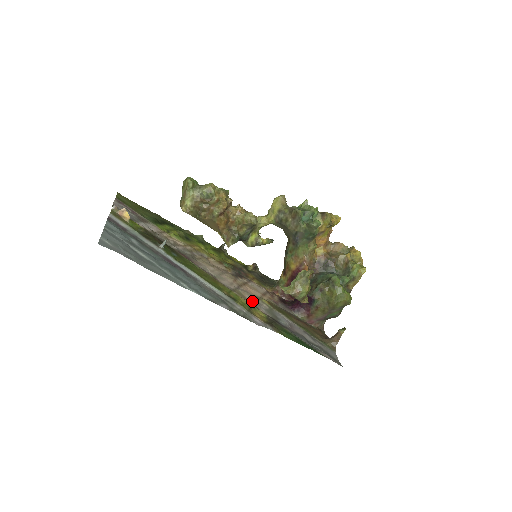
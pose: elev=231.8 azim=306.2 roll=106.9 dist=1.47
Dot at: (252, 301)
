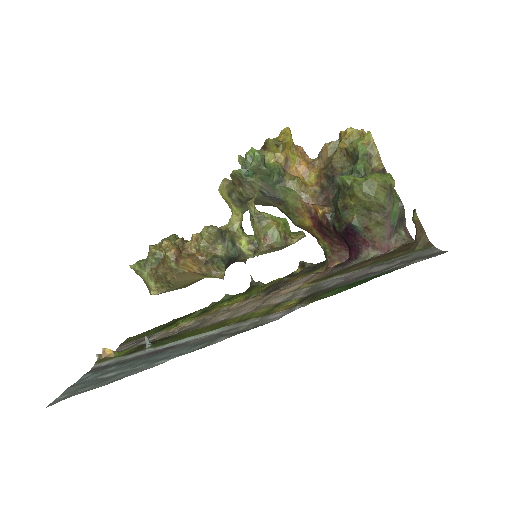
Dot at: (282, 301)
